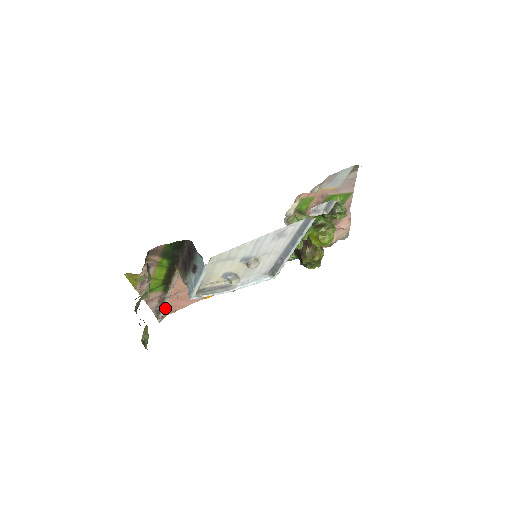
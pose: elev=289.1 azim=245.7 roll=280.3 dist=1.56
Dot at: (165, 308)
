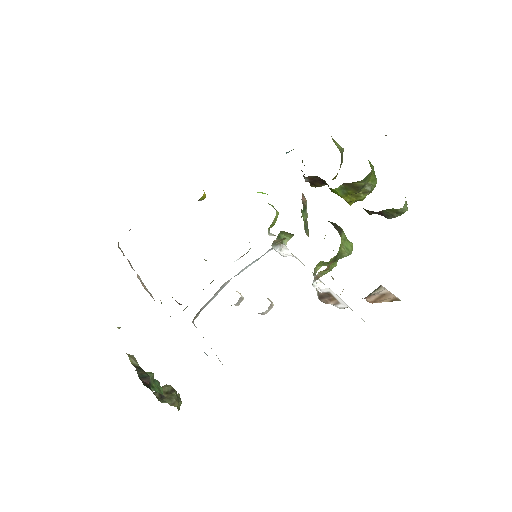
Dot at: occluded
